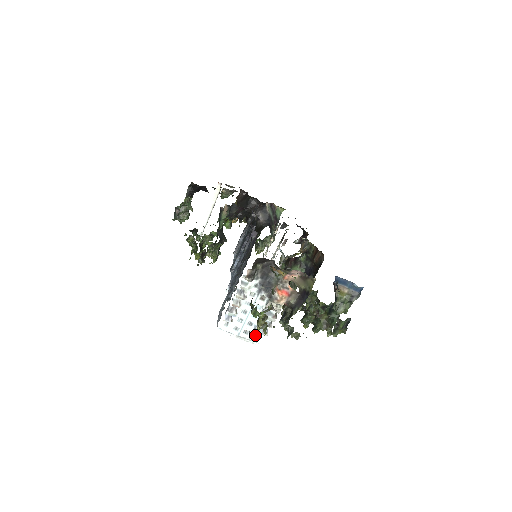
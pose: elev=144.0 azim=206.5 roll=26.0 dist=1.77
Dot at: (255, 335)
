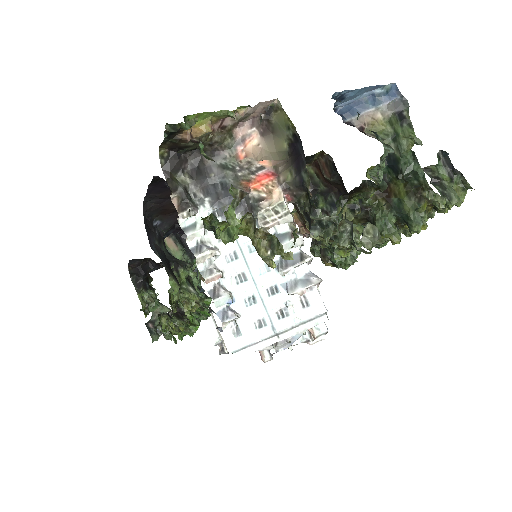
Dot at: (303, 304)
